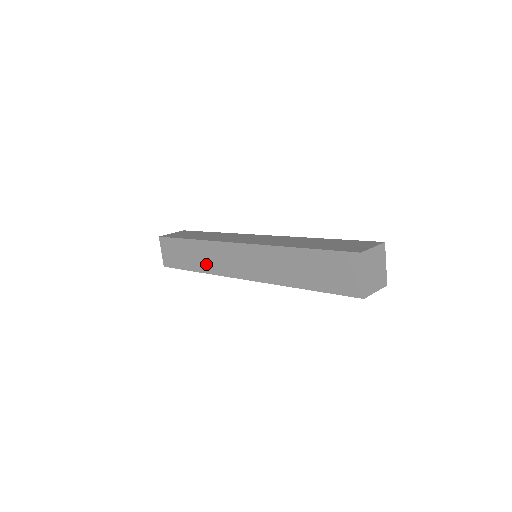
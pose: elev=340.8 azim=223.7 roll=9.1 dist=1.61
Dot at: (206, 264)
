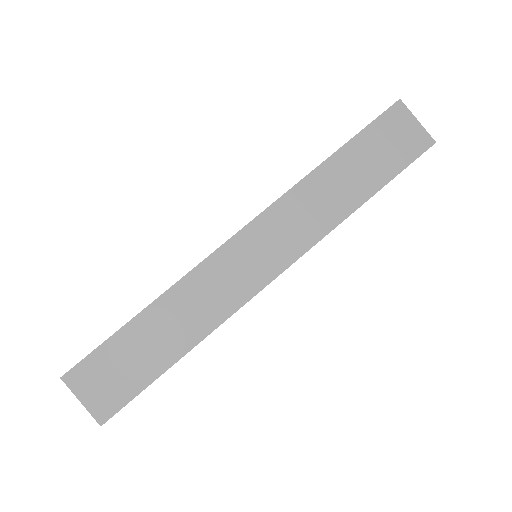
Dot at: (199, 320)
